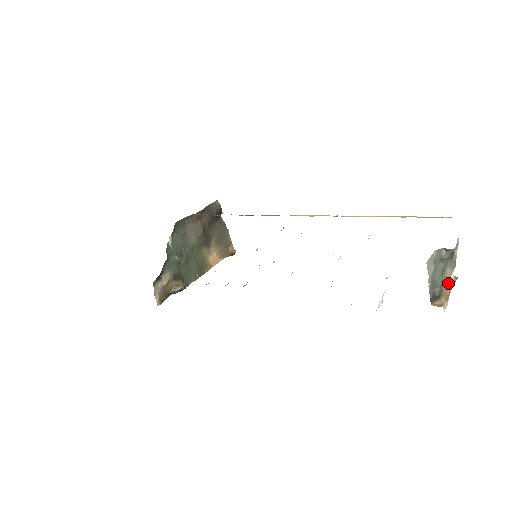
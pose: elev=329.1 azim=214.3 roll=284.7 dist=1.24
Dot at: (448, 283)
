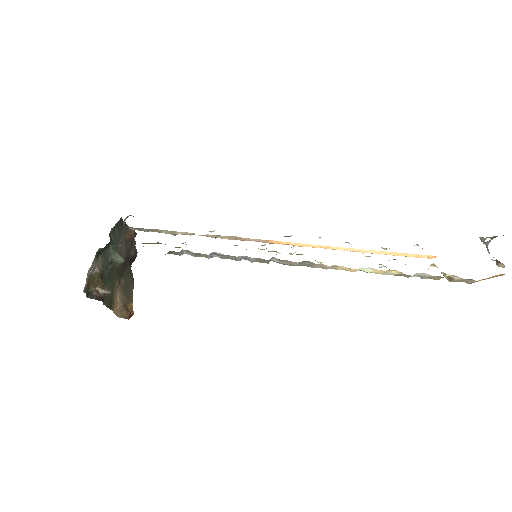
Dot at: occluded
